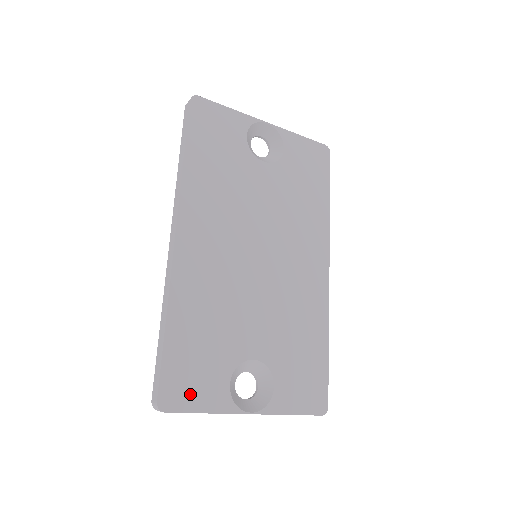
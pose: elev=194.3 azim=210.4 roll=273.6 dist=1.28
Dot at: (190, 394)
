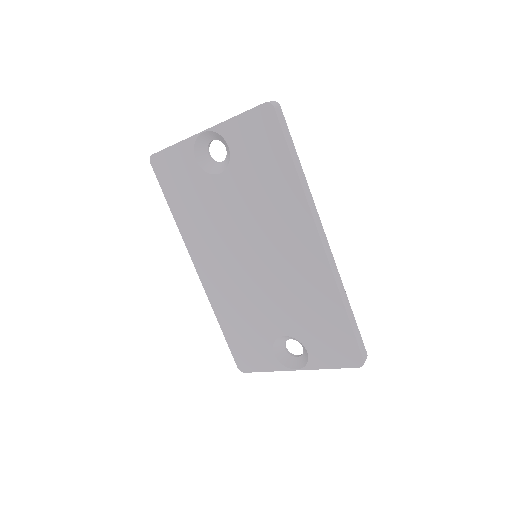
Dot at: (253, 362)
